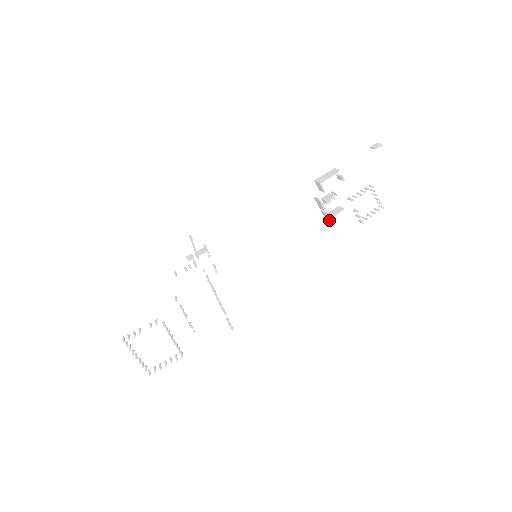
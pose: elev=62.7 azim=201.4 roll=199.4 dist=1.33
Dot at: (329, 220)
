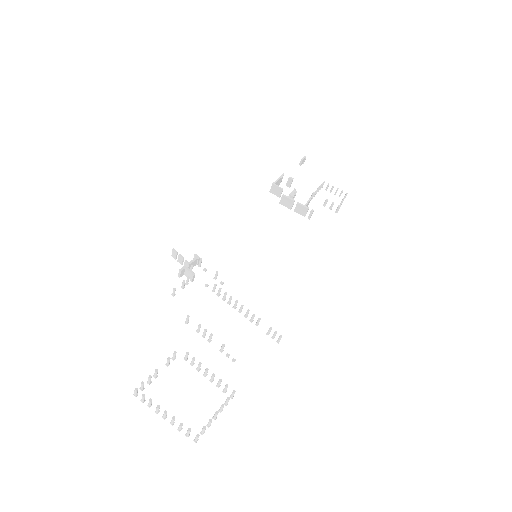
Dot at: (305, 208)
